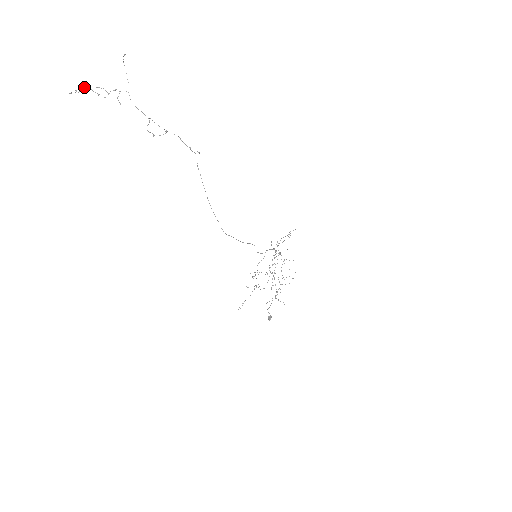
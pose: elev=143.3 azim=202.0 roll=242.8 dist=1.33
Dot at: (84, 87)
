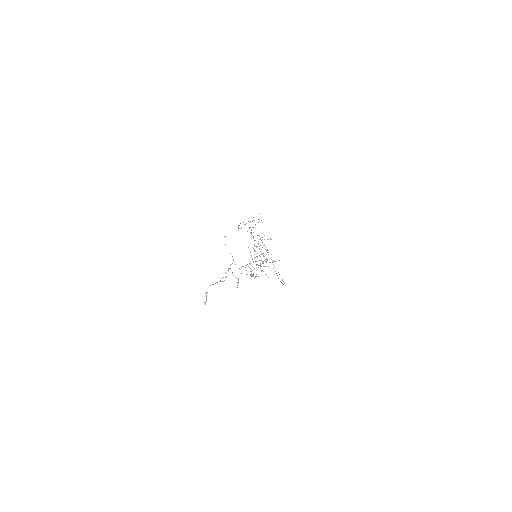
Dot at: occluded
